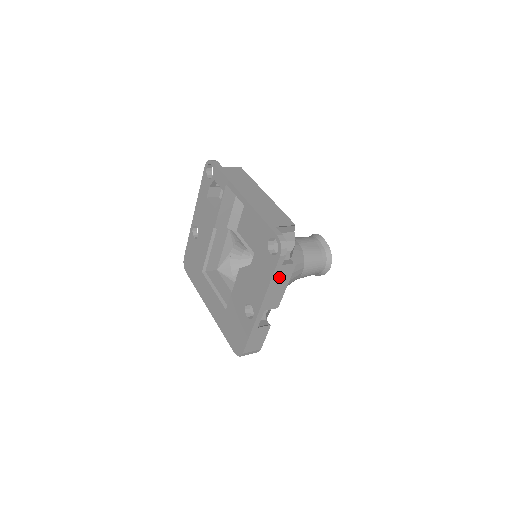
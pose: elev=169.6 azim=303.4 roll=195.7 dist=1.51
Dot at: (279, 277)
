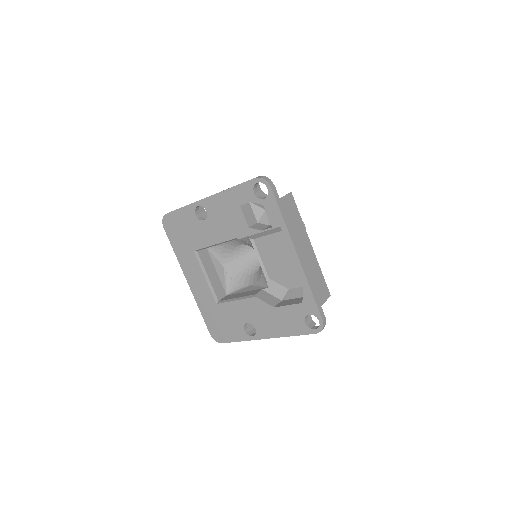
Dot at: occluded
